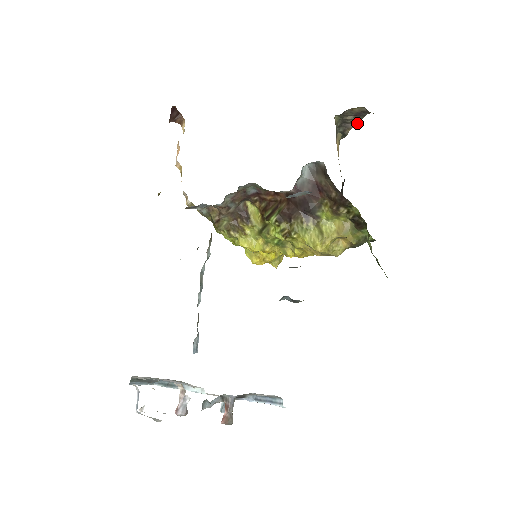
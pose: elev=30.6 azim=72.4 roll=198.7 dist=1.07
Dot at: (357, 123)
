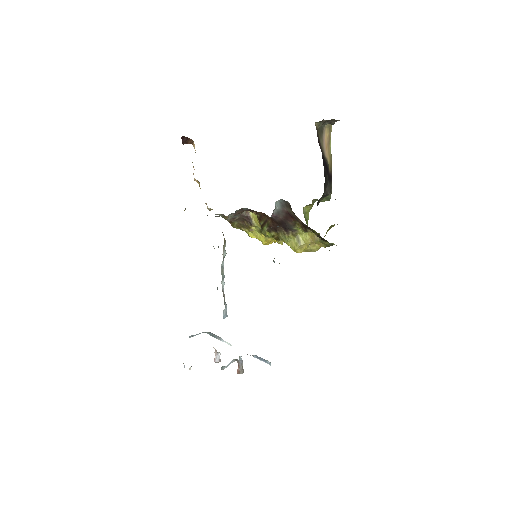
Dot at: occluded
